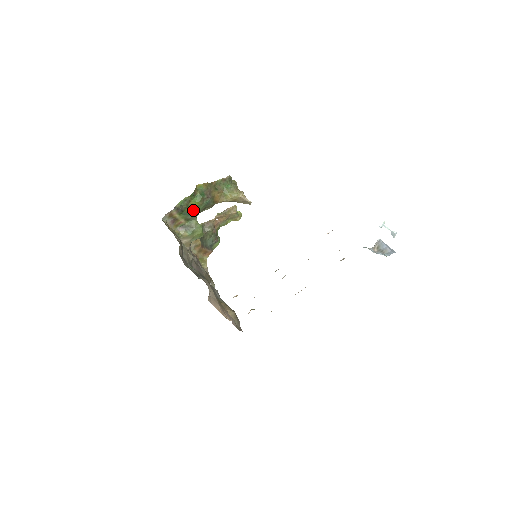
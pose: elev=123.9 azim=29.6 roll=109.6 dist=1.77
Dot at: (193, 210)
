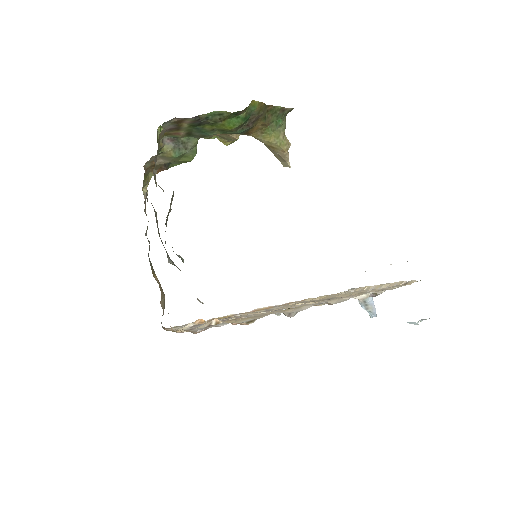
Dot at: (213, 130)
